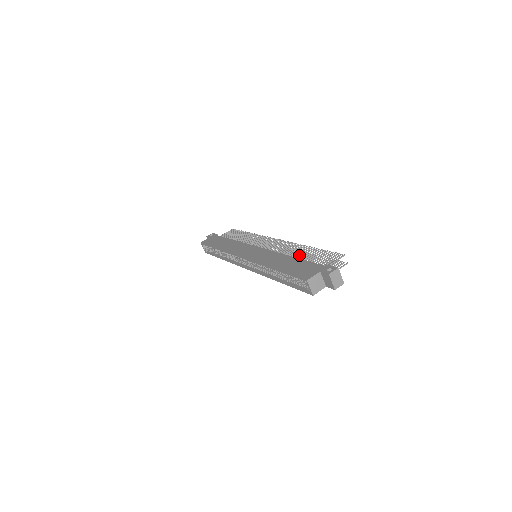
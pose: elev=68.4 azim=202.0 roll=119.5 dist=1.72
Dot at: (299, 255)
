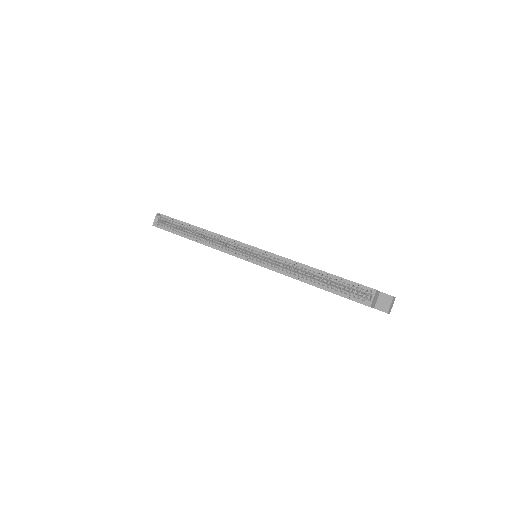
Dot at: occluded
